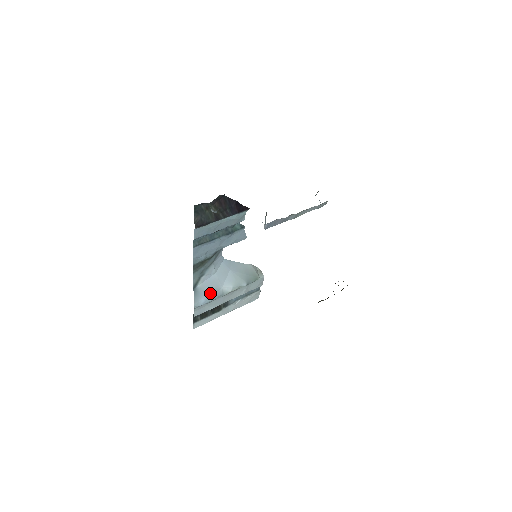
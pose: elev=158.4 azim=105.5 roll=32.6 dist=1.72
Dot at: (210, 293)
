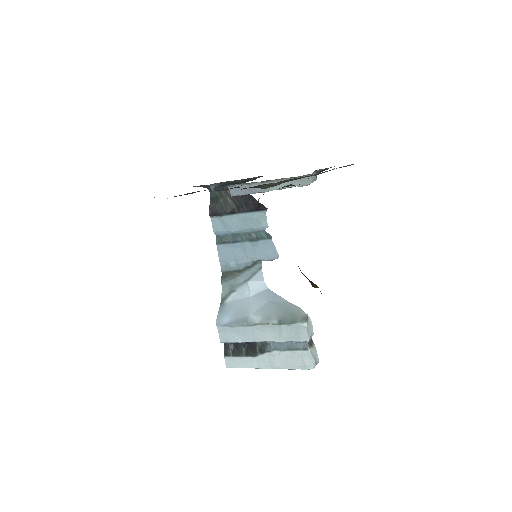
Dot at: (236, 315)
